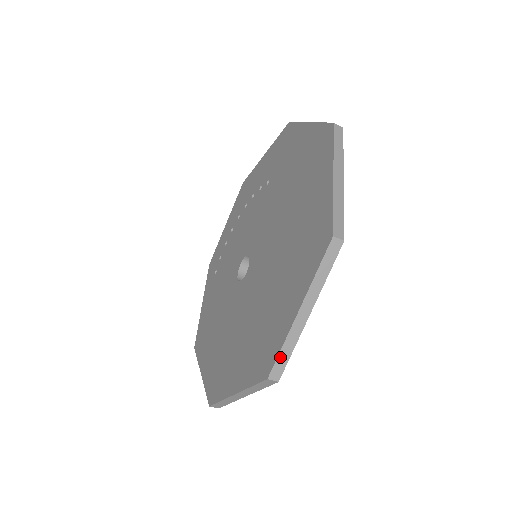
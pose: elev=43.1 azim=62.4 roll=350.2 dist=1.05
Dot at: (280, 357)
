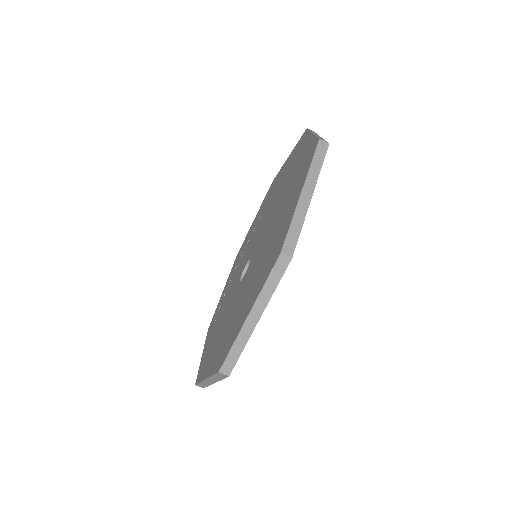
Dot at: (290, 233)
